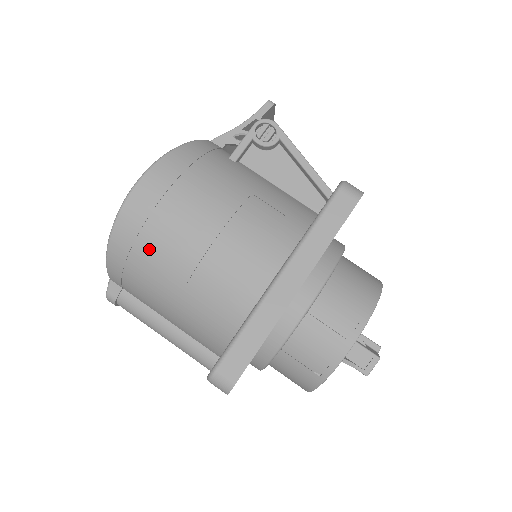
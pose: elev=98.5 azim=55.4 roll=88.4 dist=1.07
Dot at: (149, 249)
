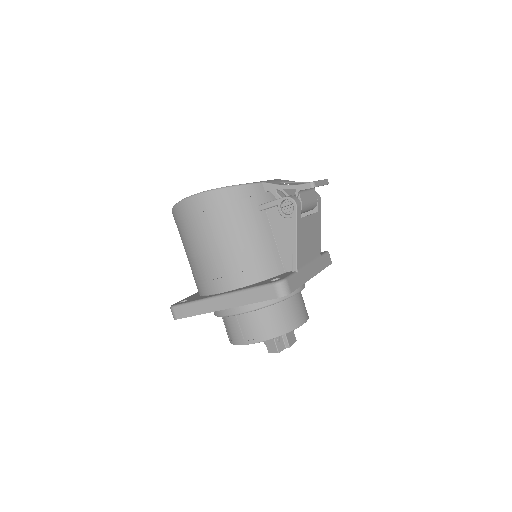
Dot at: (183, 230)
